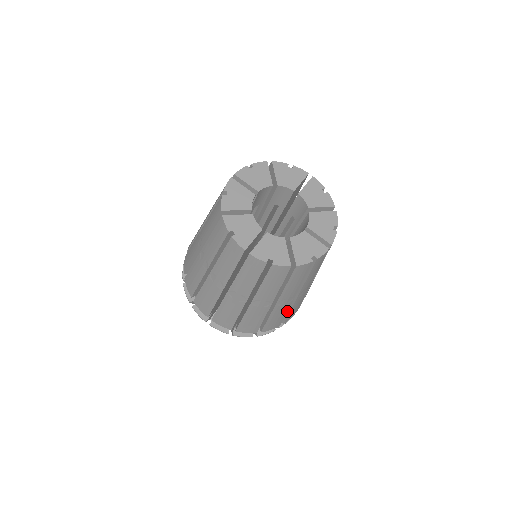
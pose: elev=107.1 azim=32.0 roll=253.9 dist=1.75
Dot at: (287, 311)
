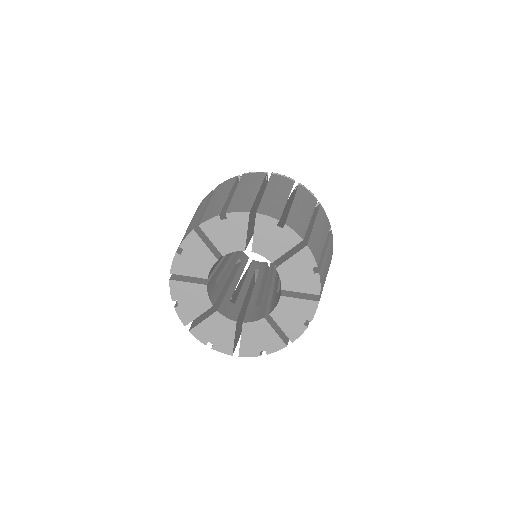
Dot at: occluded
